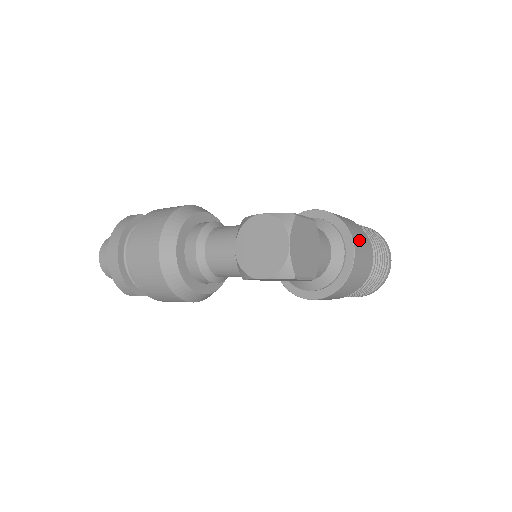
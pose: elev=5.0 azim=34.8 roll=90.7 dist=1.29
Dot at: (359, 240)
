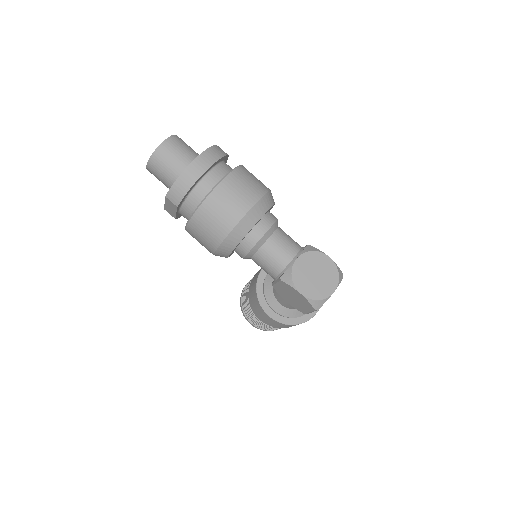
Dot at: occluded
